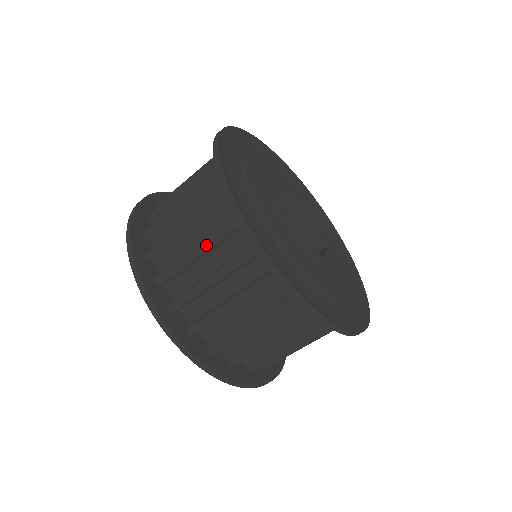
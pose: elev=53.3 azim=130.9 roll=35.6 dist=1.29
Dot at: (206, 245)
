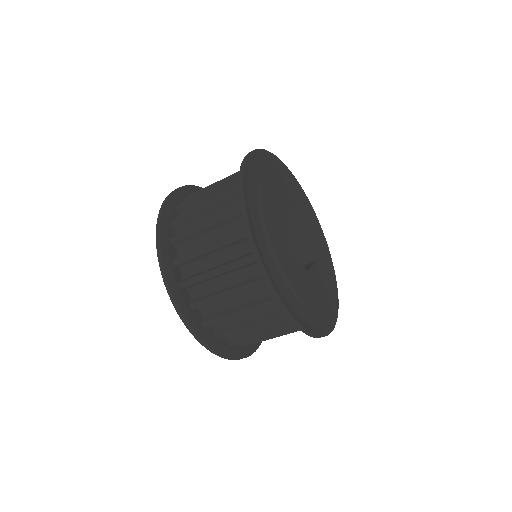
Dot at: (218, 244)
